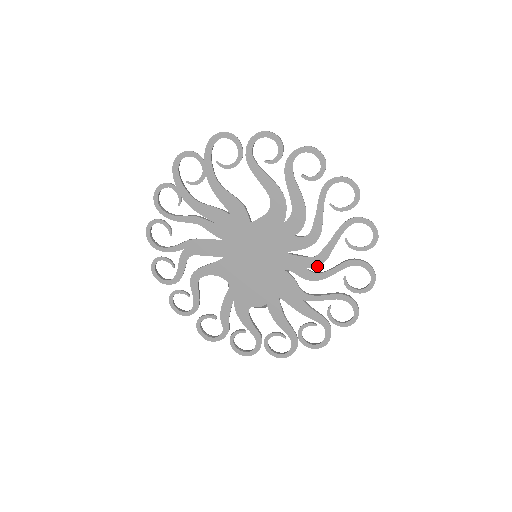
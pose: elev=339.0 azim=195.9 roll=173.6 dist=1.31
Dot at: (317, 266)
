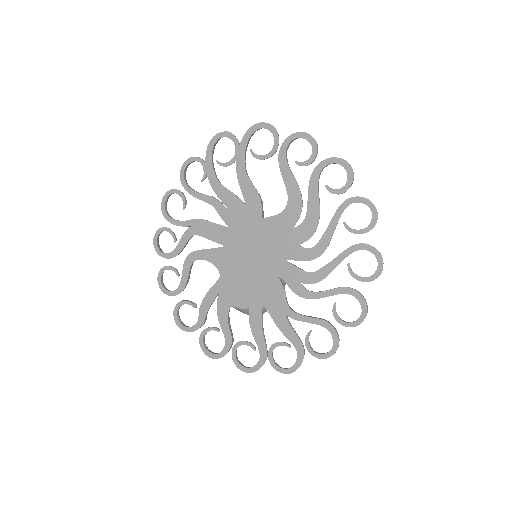
Dot at: (311, 283)
